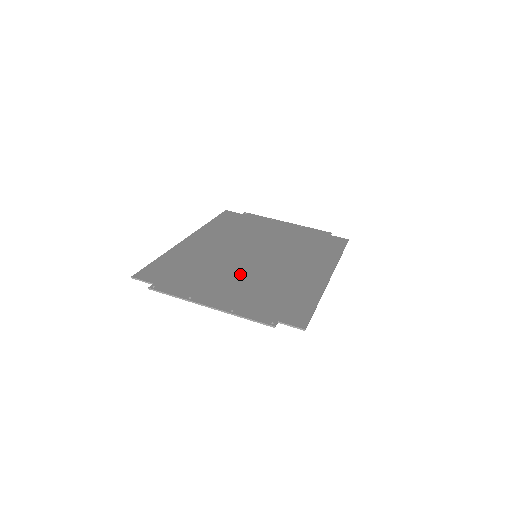
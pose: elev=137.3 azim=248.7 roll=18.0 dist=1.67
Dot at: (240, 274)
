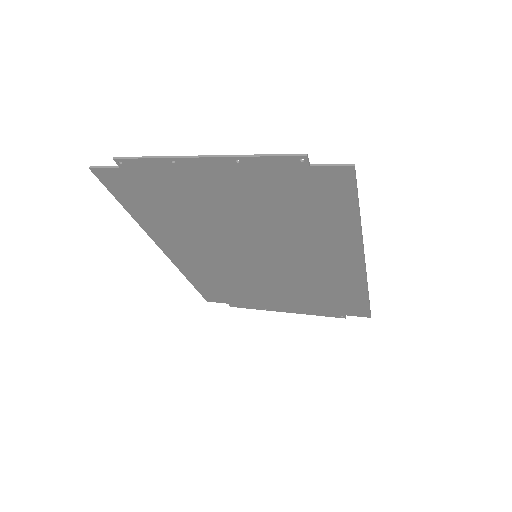
Dot at: (240, 220)
